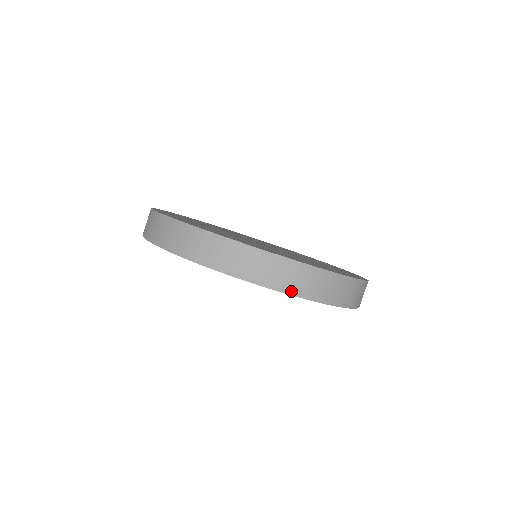
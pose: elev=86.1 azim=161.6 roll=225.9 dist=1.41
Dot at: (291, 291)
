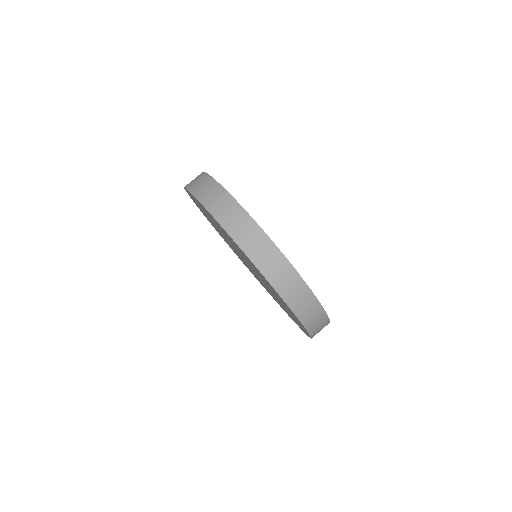
Dot at: (255, 260)
